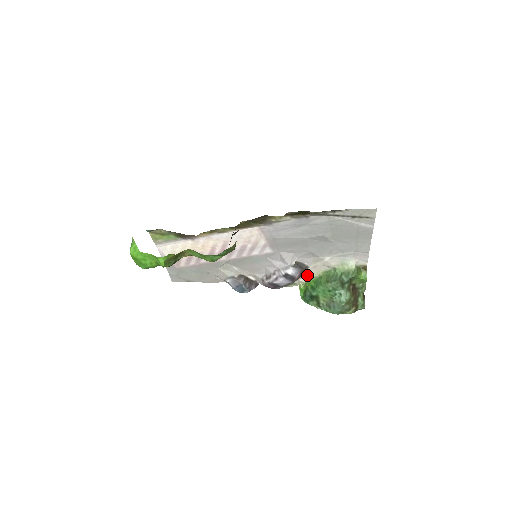
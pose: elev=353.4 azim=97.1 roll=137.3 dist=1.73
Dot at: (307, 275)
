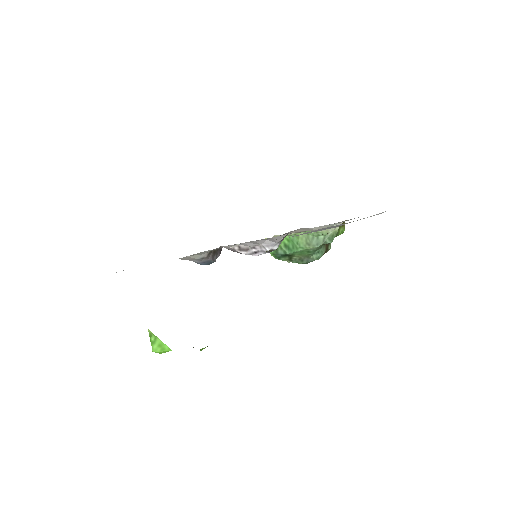
Dot at: occluded
